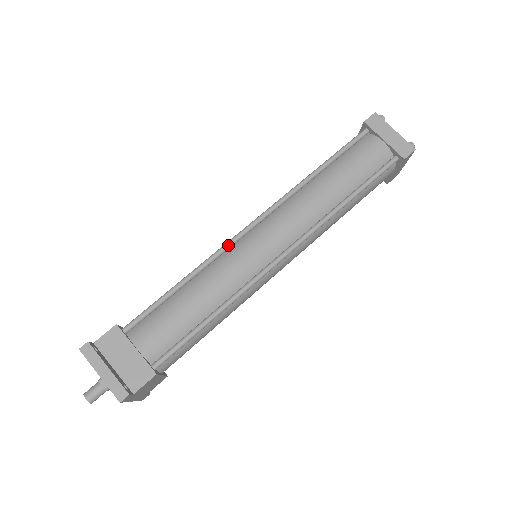
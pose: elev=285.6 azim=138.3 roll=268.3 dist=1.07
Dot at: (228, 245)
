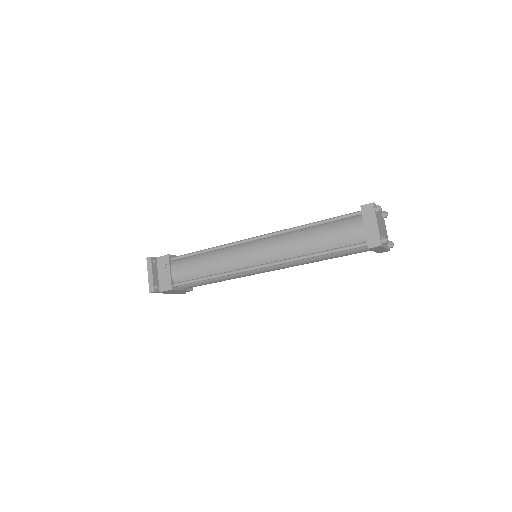
Dot at: (236, 243)
